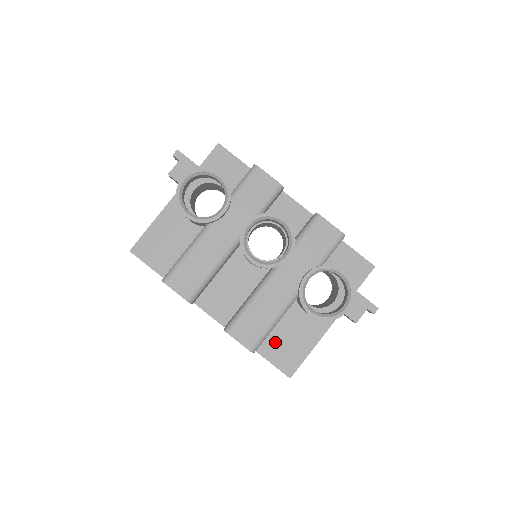
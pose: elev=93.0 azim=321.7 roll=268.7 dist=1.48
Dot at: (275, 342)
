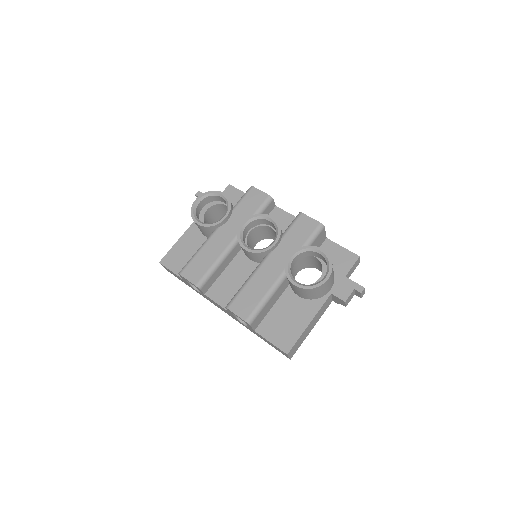
Dot at: (273, 323)
